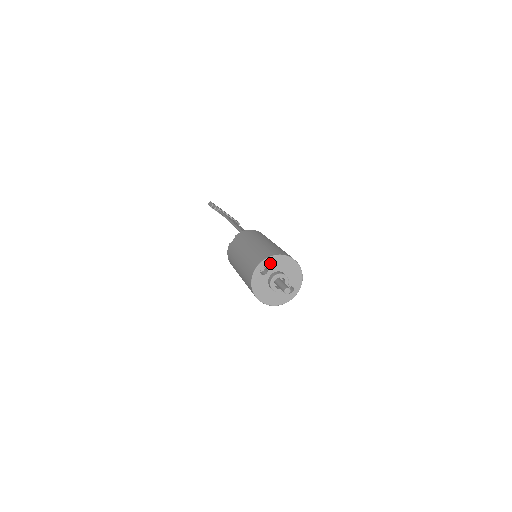
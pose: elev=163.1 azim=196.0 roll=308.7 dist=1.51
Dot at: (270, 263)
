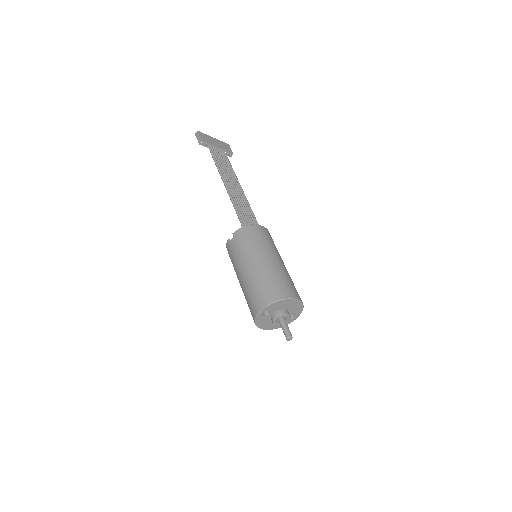
Dot at: (272, 307)
